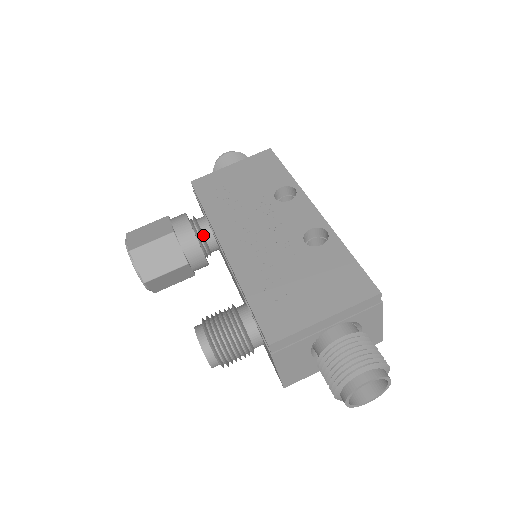
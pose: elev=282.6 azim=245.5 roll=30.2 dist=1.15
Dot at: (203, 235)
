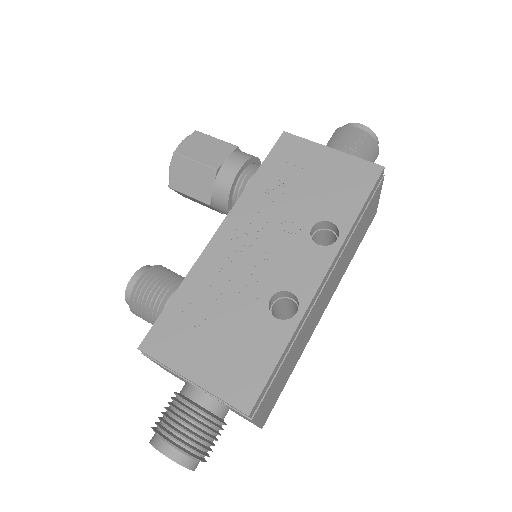
Dot at: occluded
